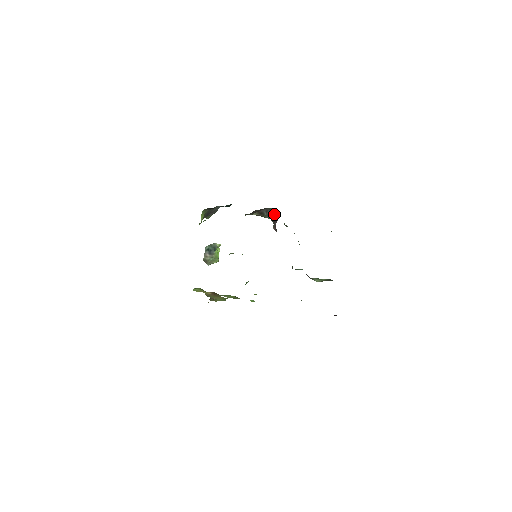
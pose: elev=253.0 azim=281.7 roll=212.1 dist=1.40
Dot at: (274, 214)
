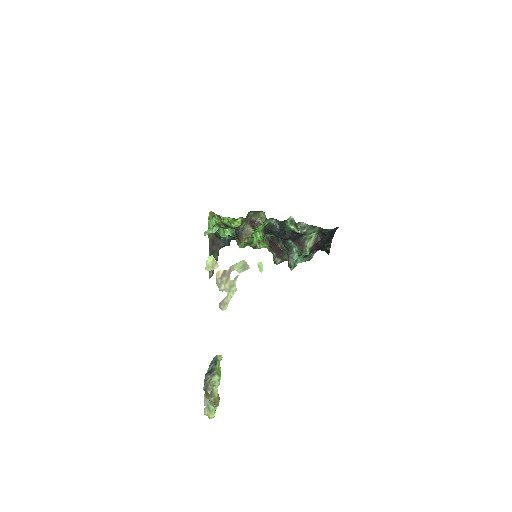
Dot at: occluded
